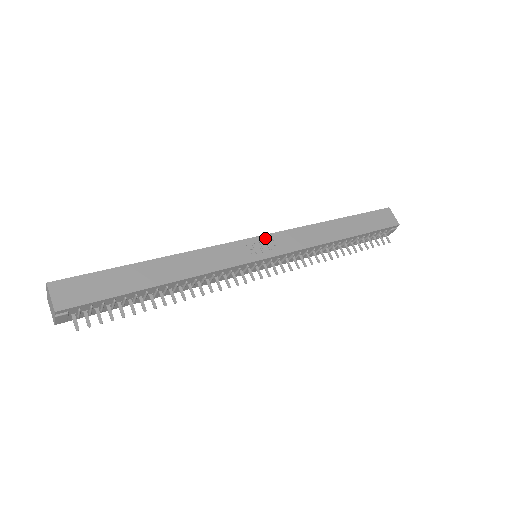
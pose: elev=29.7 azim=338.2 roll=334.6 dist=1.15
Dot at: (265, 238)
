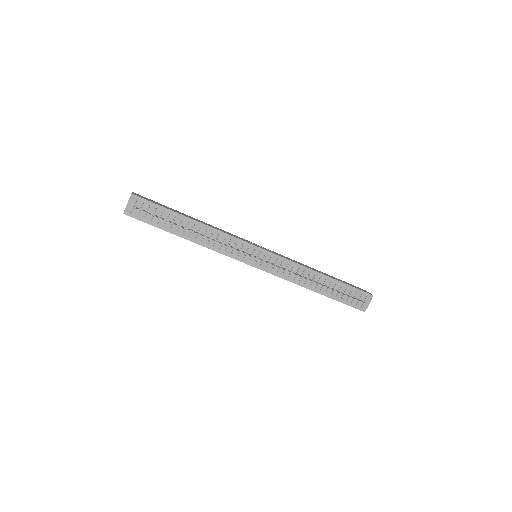
Dot at: (264, 248)
